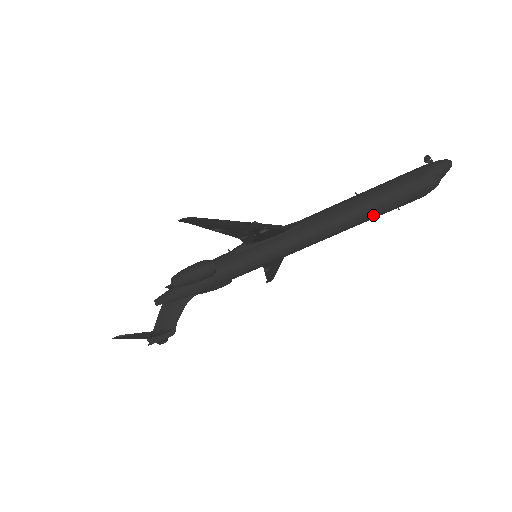
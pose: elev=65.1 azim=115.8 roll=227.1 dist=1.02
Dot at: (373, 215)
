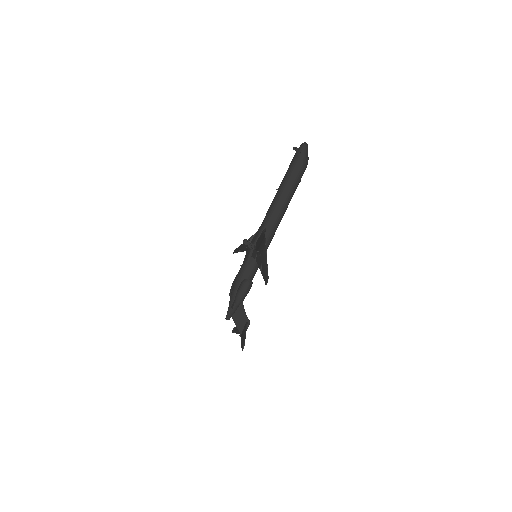
Dot at: occluded
